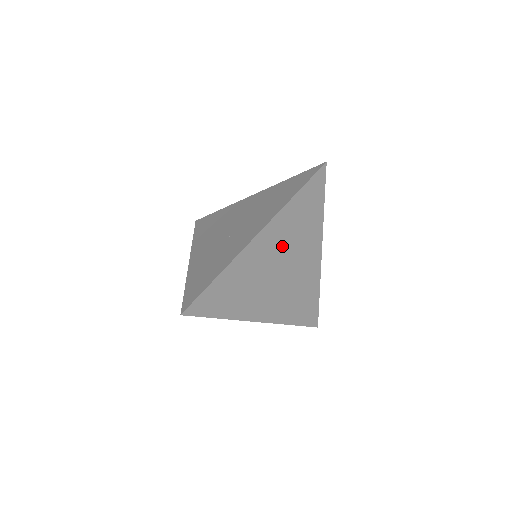
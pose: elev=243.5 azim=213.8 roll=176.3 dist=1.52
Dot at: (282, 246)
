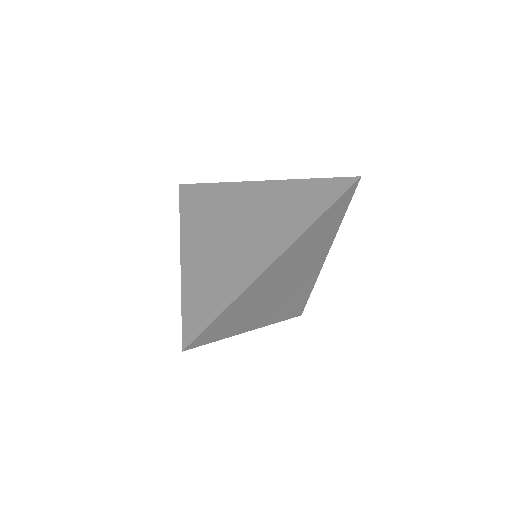
Dot at: (294, 263)
